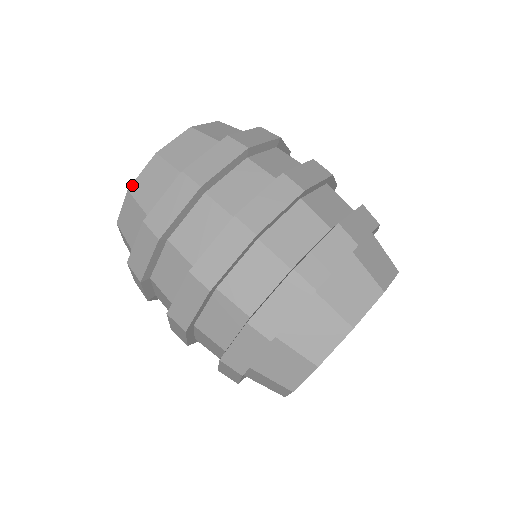
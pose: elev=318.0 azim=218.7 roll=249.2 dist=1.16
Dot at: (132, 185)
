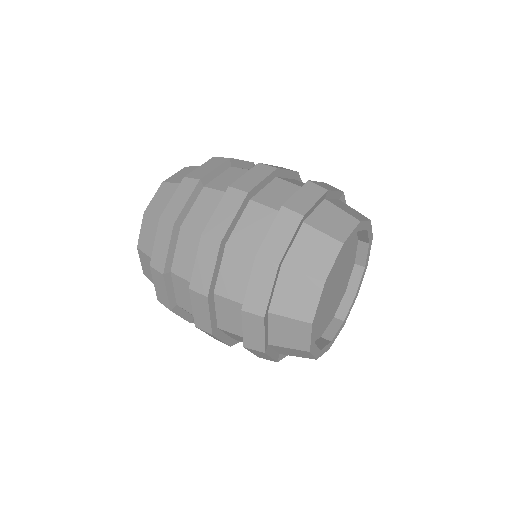
Dot at: (147, 208)
